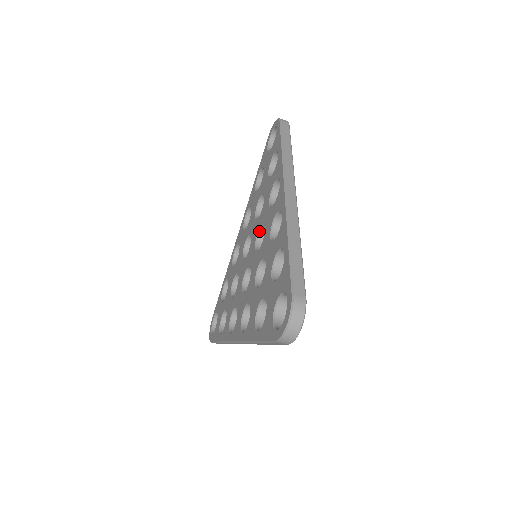
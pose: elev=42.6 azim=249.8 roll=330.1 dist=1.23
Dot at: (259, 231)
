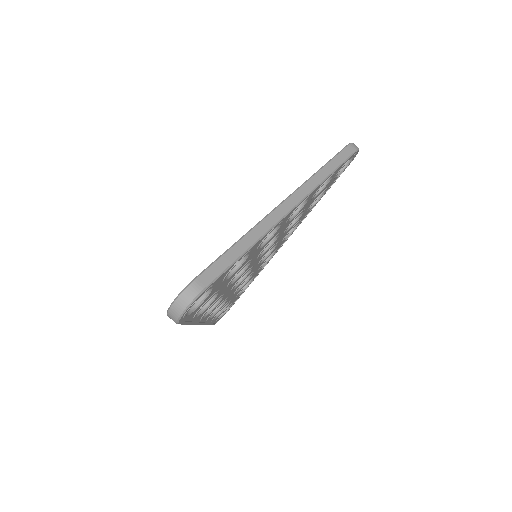
Dot at: occluded
